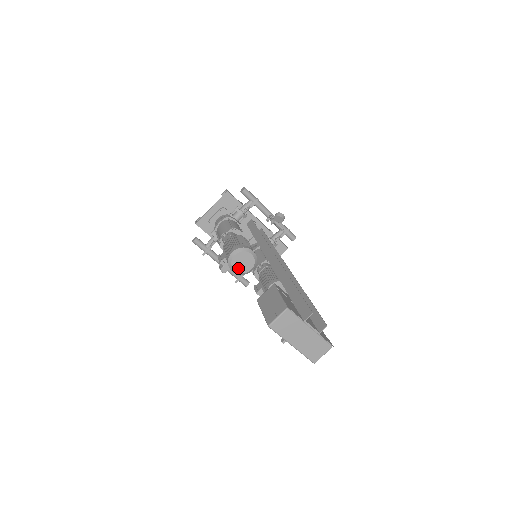
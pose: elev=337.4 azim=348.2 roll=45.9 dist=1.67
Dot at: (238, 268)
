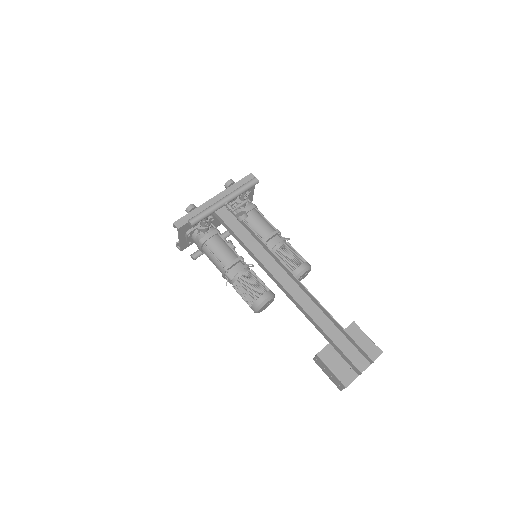
Dot at: (266, 307)
